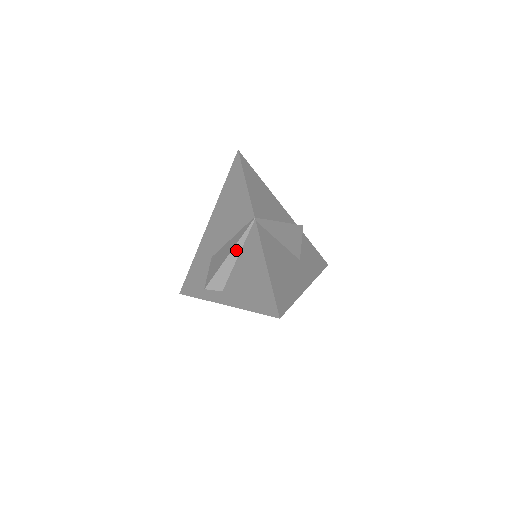
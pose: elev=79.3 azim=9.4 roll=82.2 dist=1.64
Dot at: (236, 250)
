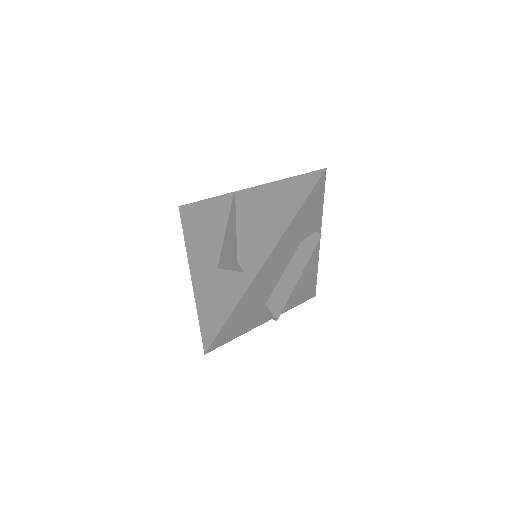
Dot at: (239, 217)
